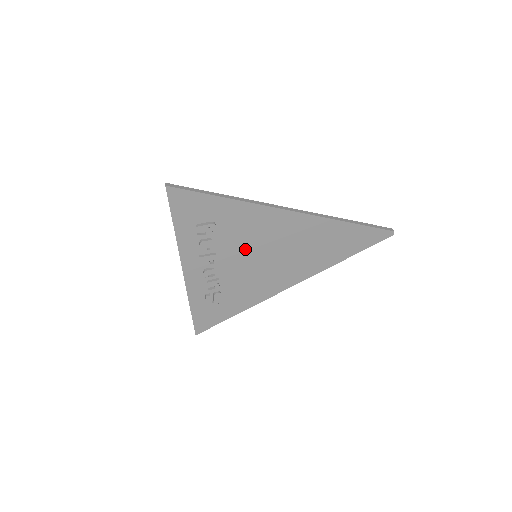
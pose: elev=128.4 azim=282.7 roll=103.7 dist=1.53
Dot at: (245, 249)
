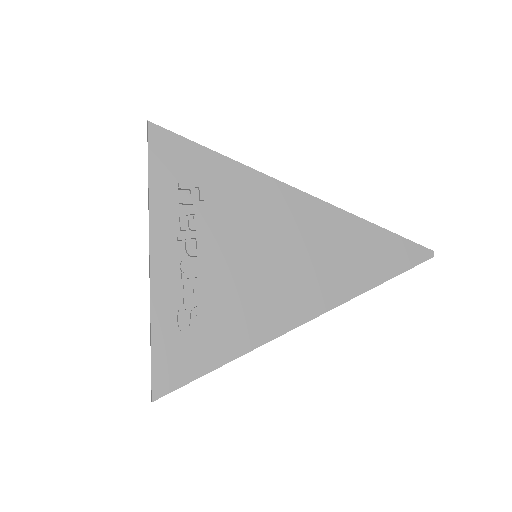
Dot at: (241, 238)
